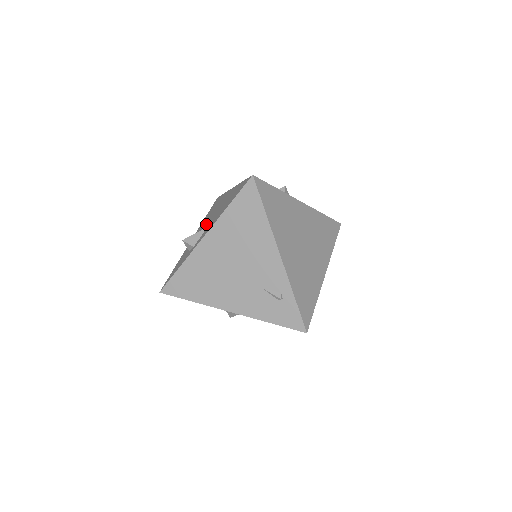
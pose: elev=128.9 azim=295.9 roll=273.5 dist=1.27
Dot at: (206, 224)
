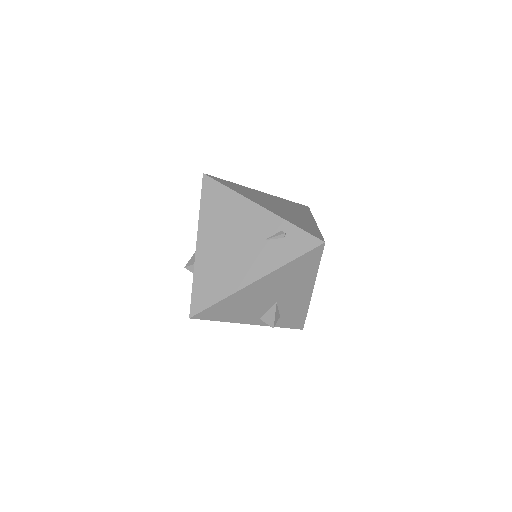
Dot at: occluded
